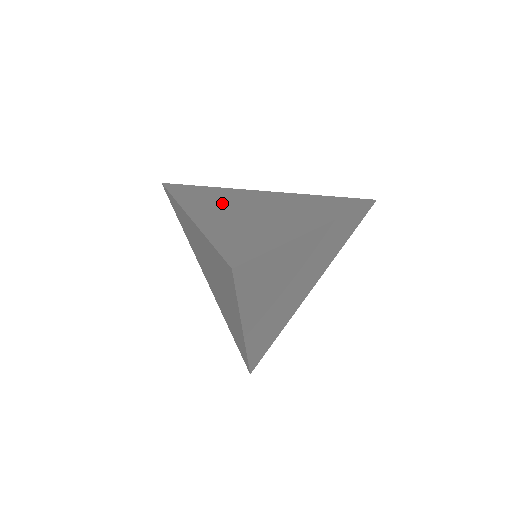
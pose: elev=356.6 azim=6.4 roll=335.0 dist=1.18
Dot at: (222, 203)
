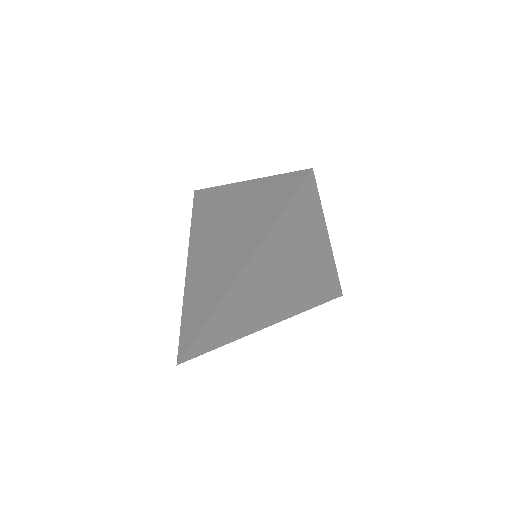
Dot at: occluded
